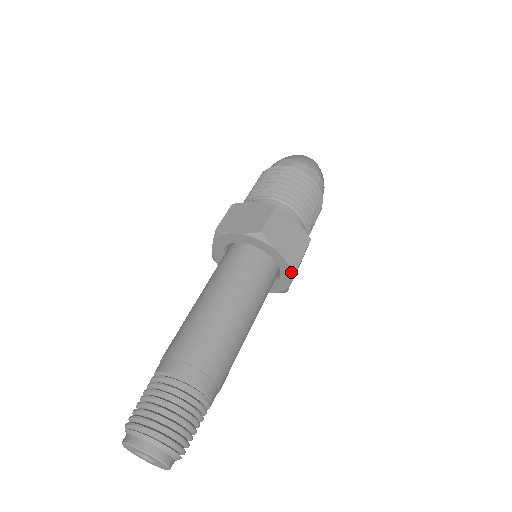
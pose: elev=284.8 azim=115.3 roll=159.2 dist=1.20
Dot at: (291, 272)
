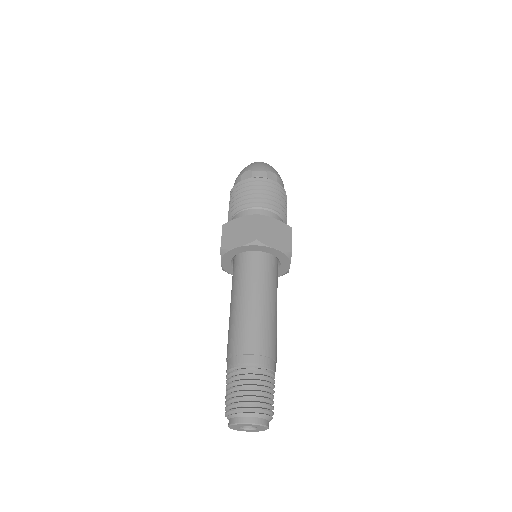
Dot at: (288, 258)
